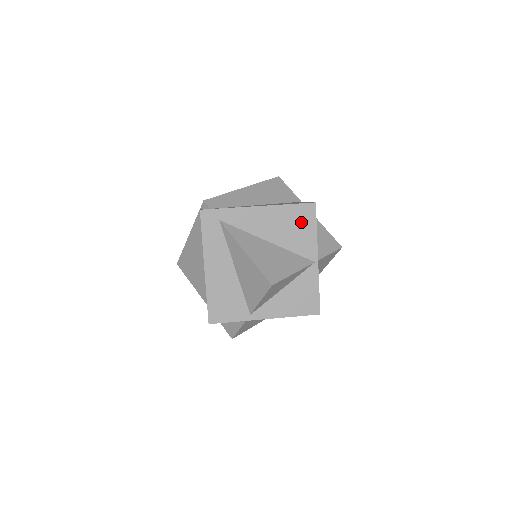
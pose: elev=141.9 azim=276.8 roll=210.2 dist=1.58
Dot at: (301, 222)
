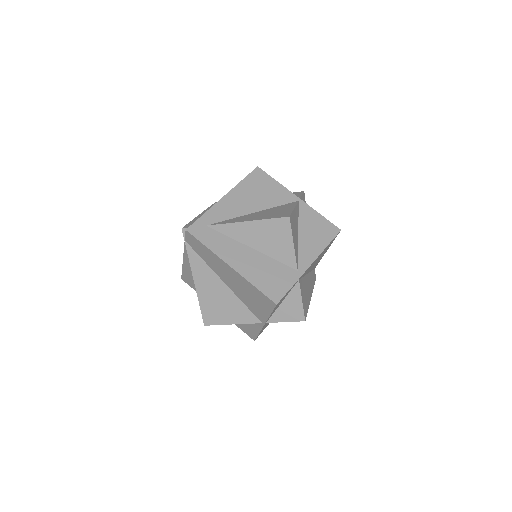
Dot at: (262, 184)
